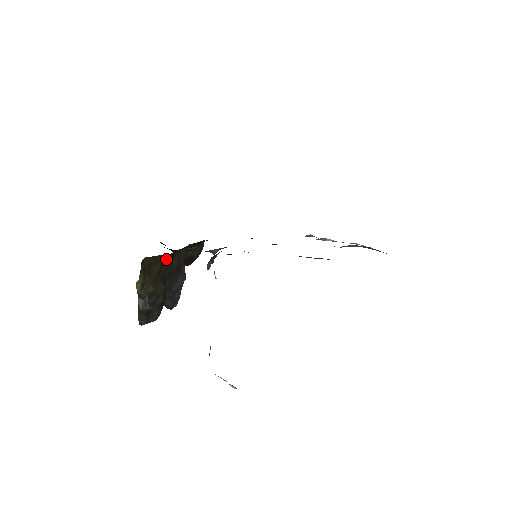
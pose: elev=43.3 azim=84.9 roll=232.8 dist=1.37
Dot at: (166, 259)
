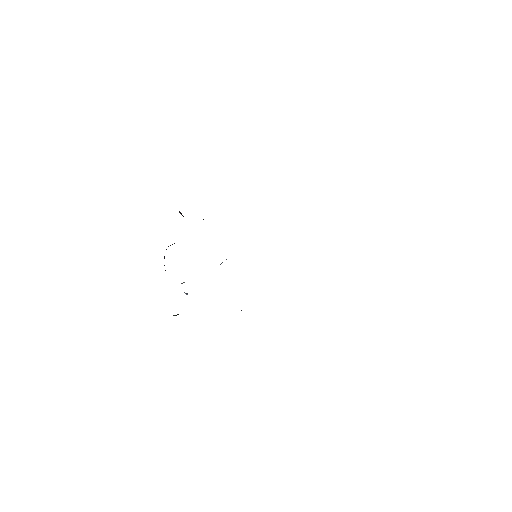
Dot at: occluded
